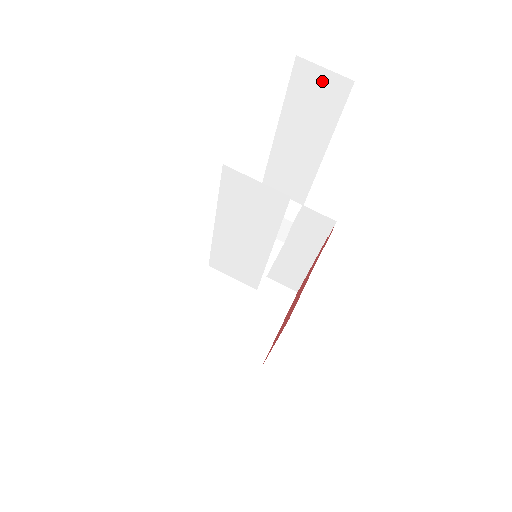
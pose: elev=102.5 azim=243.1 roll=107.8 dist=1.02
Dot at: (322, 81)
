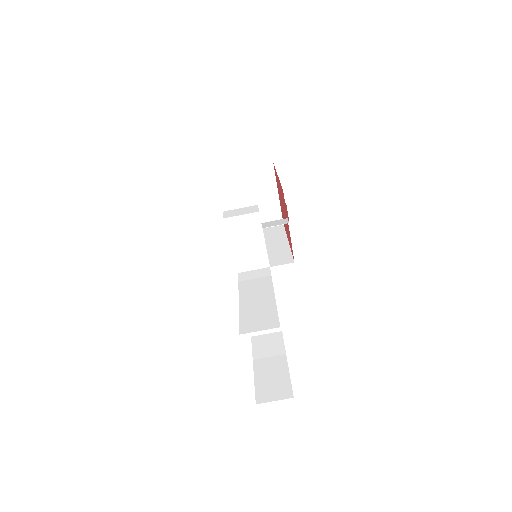
Dot at: occluded
